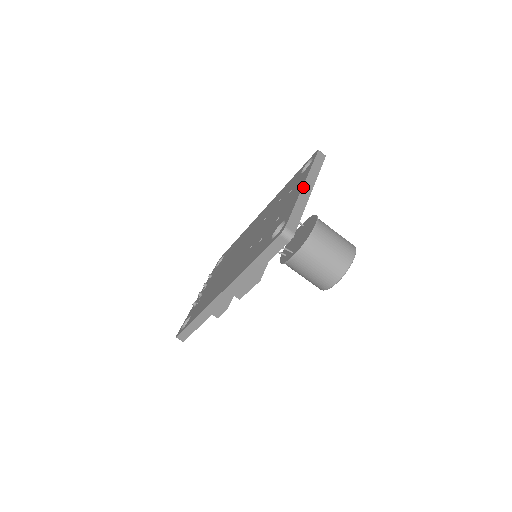
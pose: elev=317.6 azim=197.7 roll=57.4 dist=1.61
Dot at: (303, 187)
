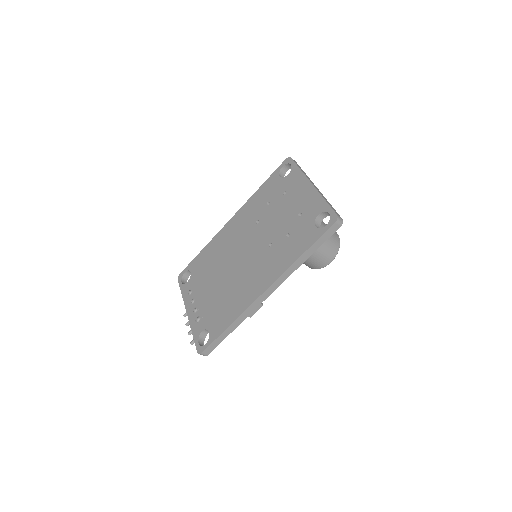
Dot at: occluded
